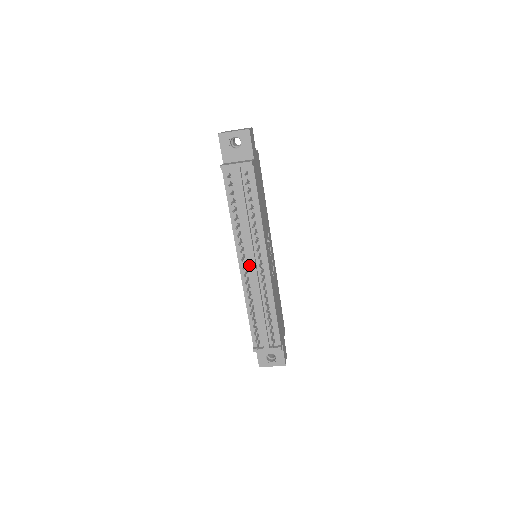
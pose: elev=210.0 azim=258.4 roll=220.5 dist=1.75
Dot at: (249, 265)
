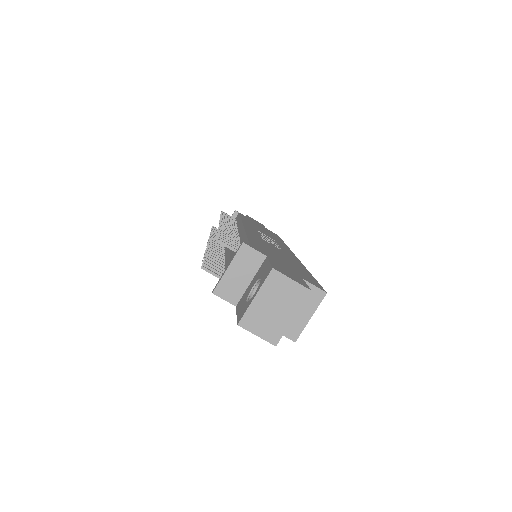
Dot at: occluded
